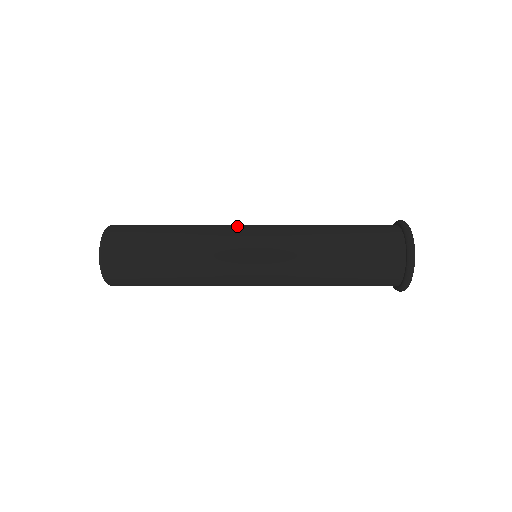
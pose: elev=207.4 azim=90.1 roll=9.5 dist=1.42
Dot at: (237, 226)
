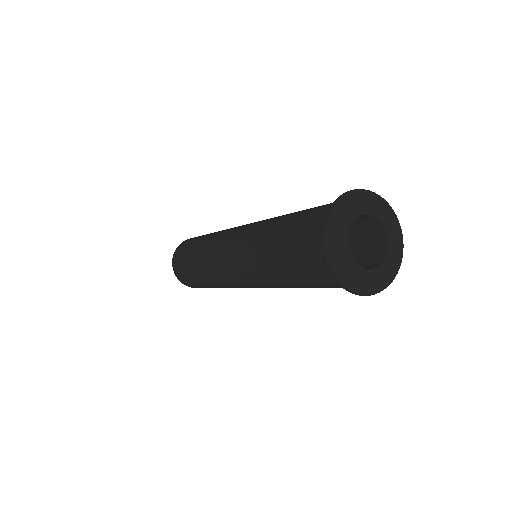
Dot at: (235, 227)
